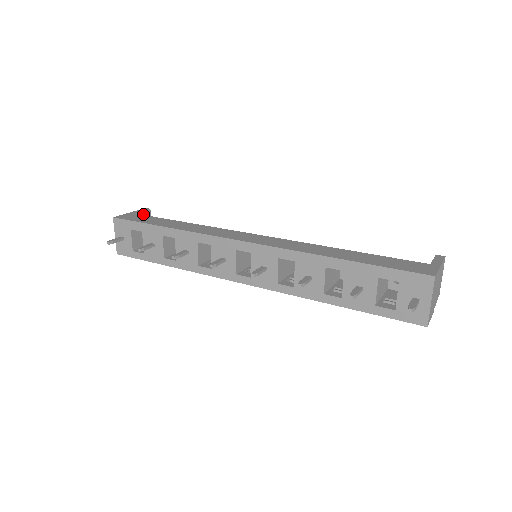
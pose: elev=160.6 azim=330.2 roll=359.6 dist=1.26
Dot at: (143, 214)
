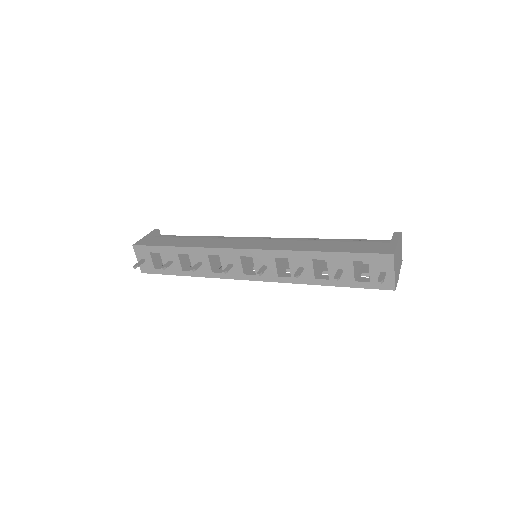
Dot at: (154, 235)
